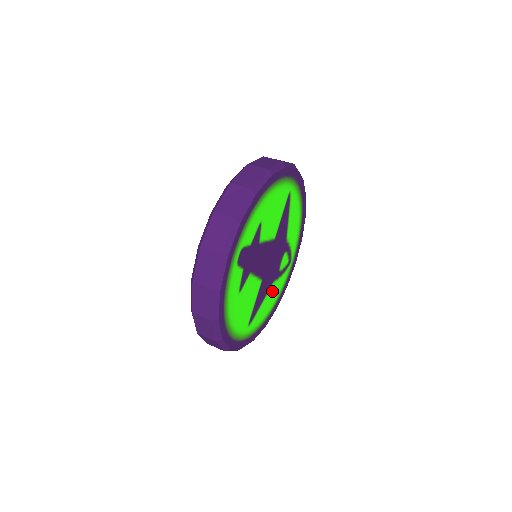
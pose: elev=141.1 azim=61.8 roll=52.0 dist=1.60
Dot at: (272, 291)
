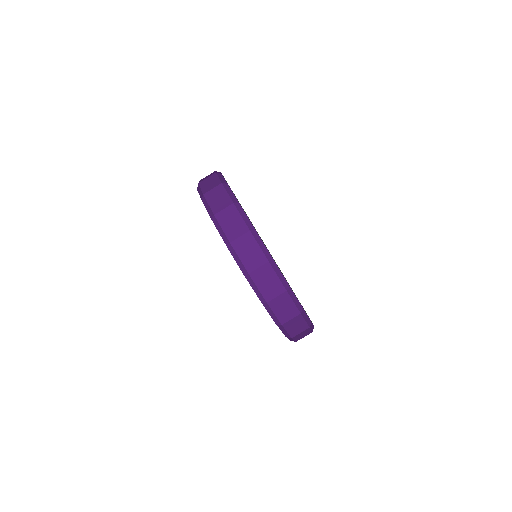
Dot at: occluded
